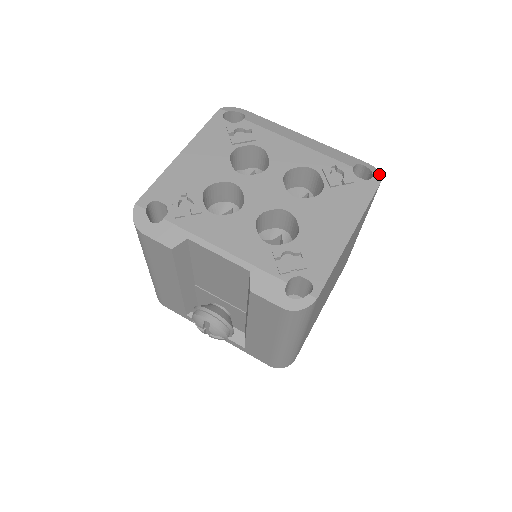
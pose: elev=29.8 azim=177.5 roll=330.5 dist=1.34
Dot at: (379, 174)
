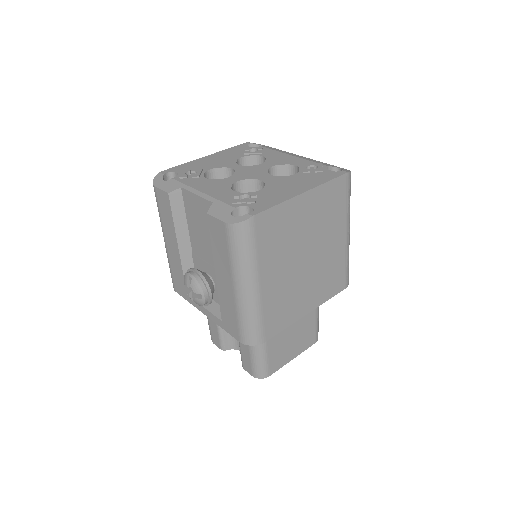
Dot at: (349, 171)
